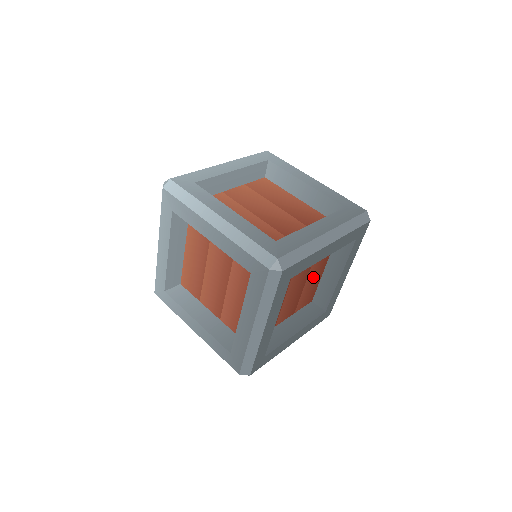
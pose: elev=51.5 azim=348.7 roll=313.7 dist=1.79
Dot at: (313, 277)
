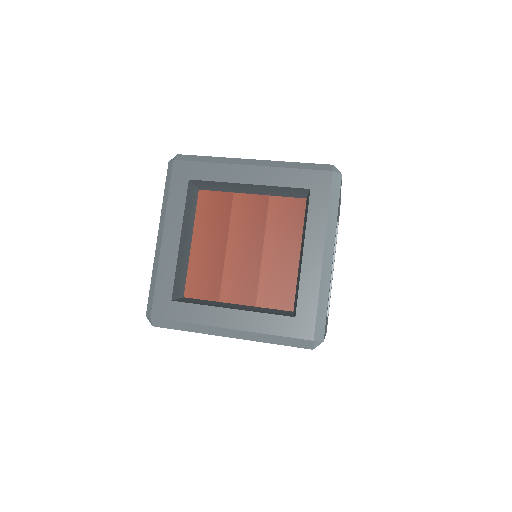
Dot at: (278, 255)
